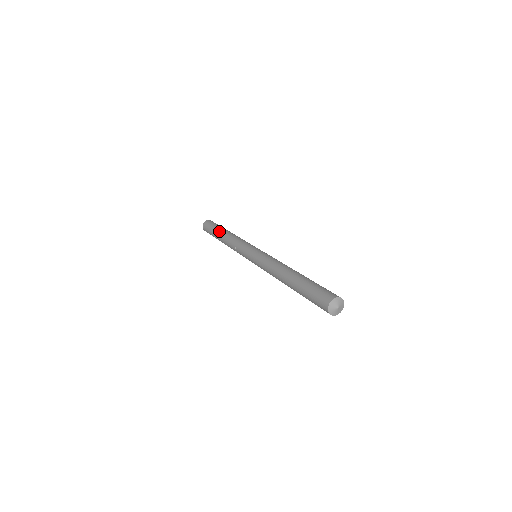
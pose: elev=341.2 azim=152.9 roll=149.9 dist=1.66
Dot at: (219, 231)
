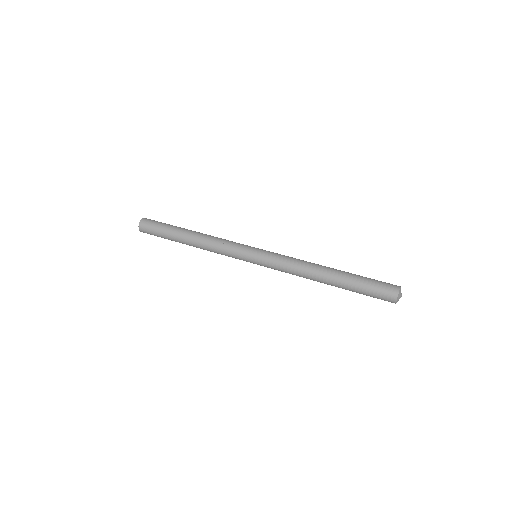
Dot at: (178, 236)
